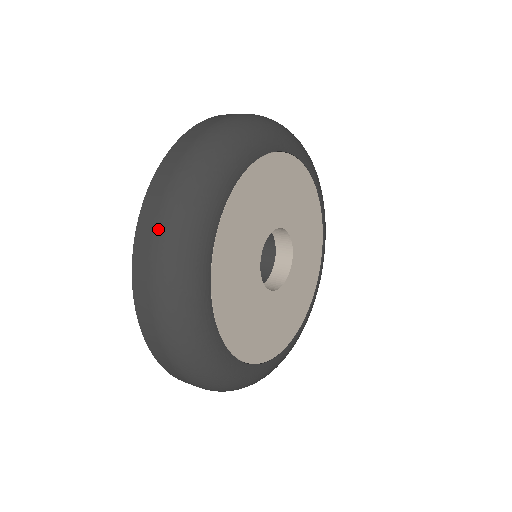
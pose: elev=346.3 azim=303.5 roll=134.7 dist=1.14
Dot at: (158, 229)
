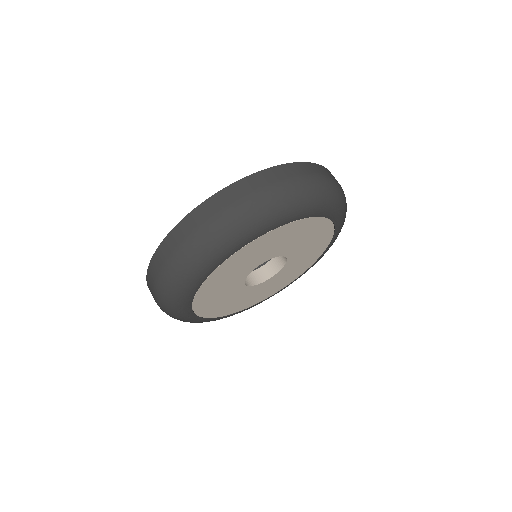
Dot at: (191, 238)
